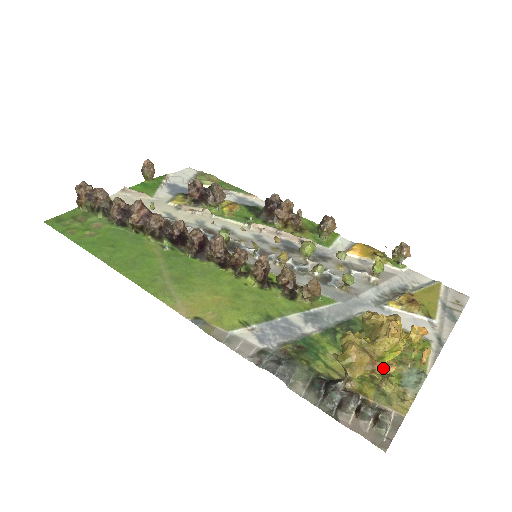
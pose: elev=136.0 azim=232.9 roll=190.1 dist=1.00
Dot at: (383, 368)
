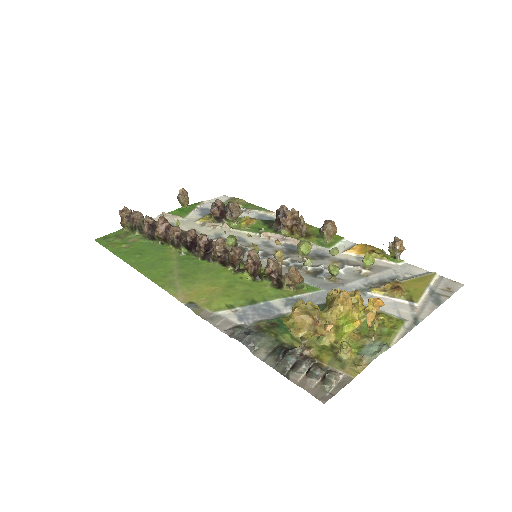
Dot at: (323, 328)
